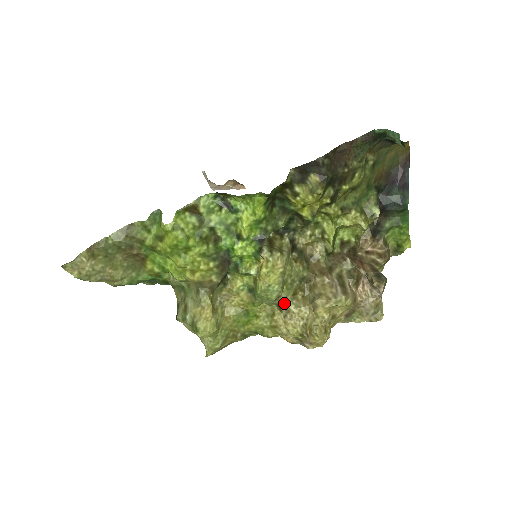
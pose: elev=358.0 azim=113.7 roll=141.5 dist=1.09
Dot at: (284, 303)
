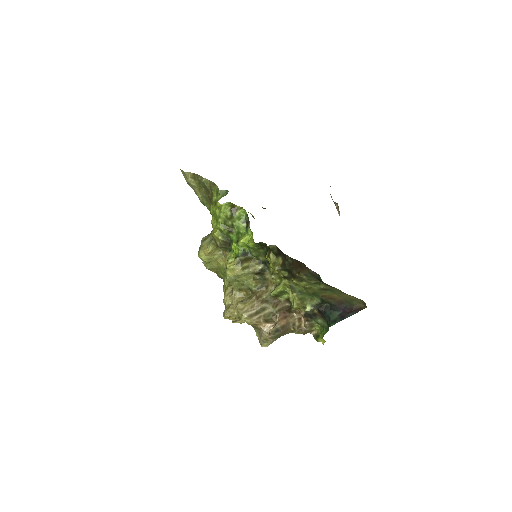
Dot at: (233, 287)
